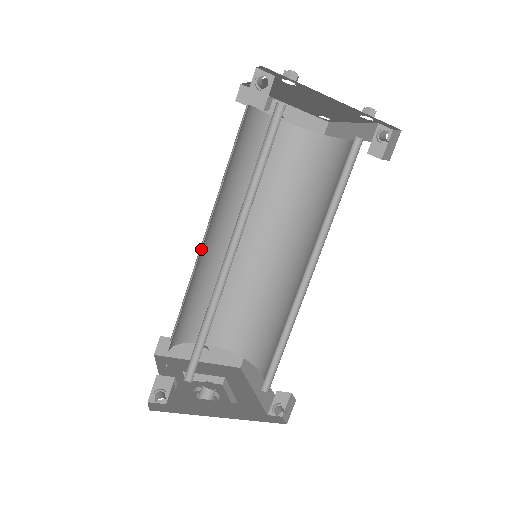
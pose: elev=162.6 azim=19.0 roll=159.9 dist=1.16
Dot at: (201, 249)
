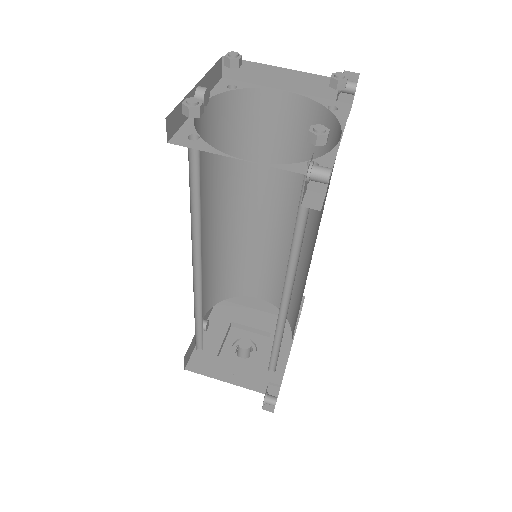
Dot at: occluded
